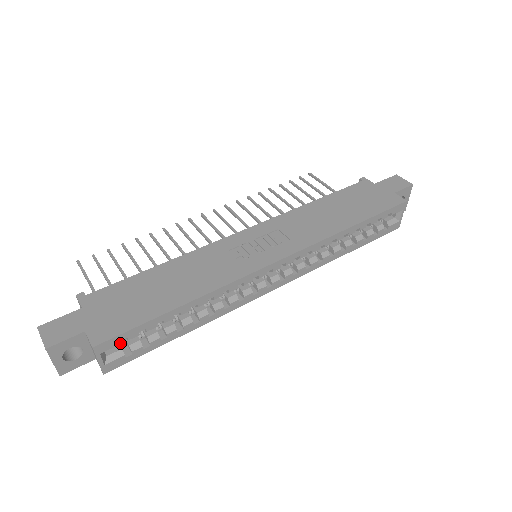
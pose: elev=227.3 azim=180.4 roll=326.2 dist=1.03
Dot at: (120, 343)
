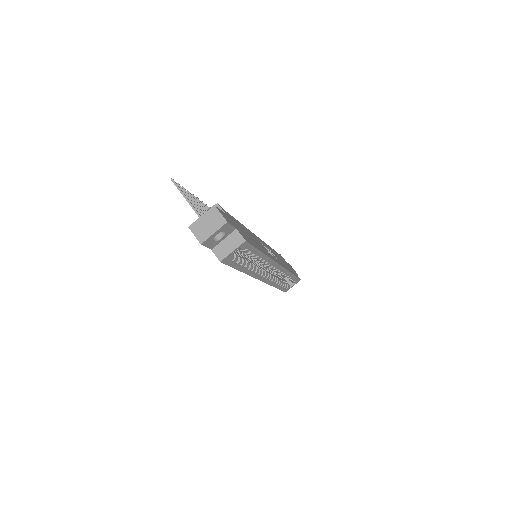
Dot at: (244, 249)
